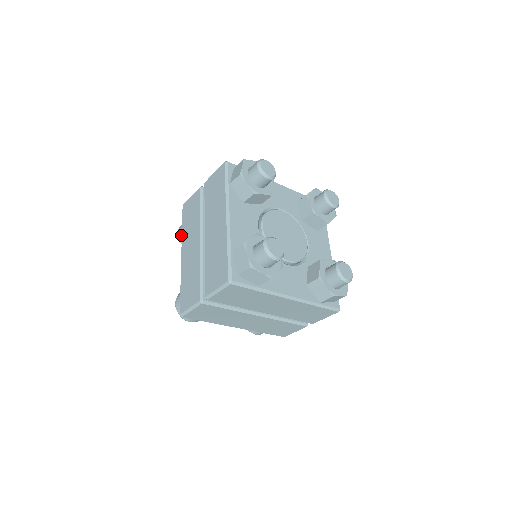
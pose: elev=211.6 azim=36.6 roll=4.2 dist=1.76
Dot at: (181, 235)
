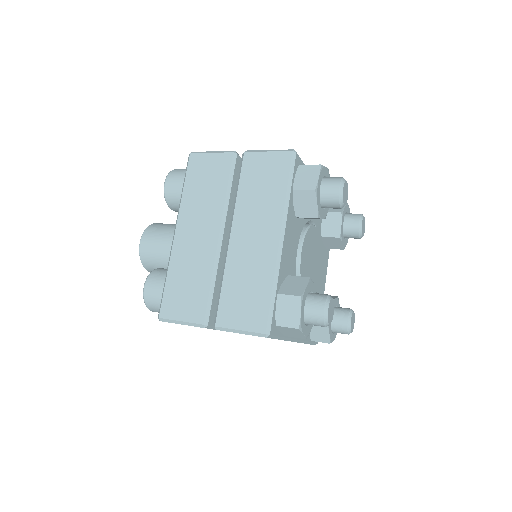
Dot at: (172, 190)
